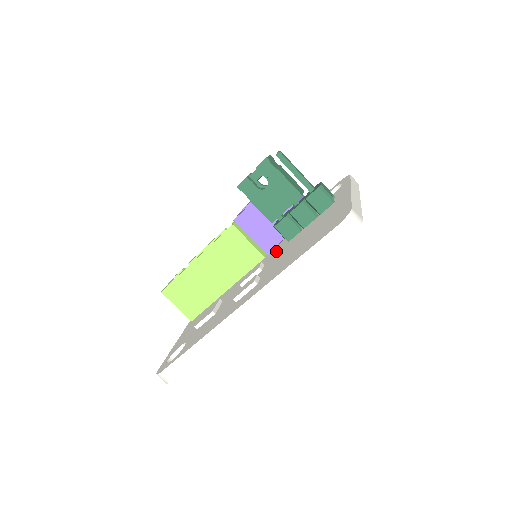
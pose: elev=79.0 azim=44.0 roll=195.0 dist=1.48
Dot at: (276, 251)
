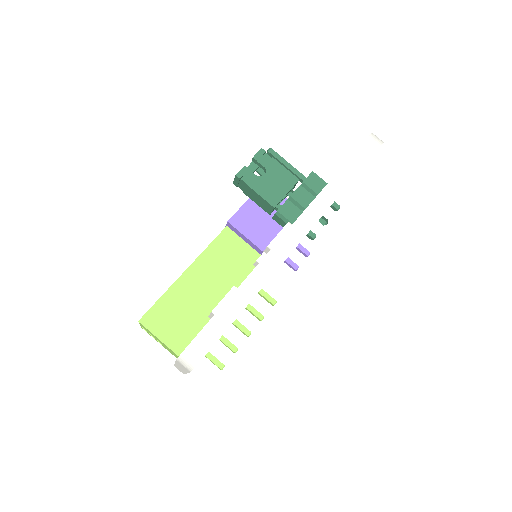
Dot at: occluded
